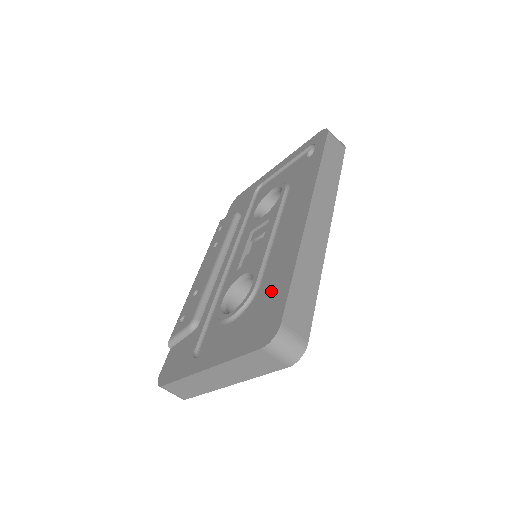
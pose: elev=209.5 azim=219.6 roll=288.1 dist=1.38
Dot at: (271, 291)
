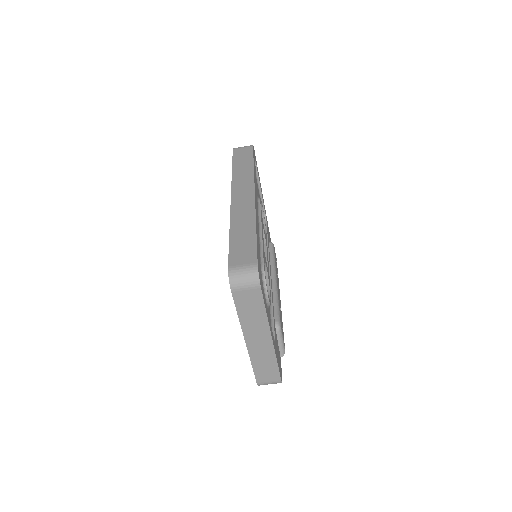
Dot at: occluded
